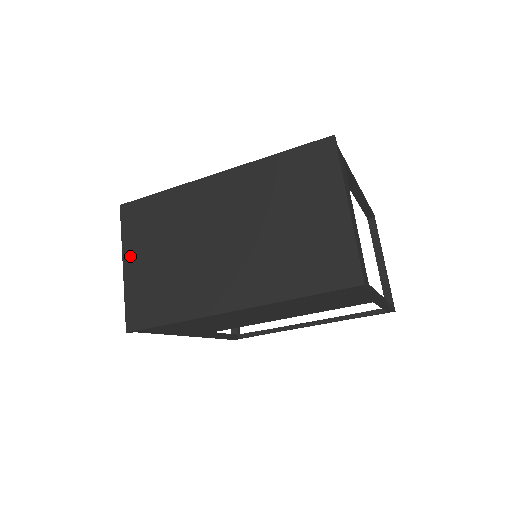
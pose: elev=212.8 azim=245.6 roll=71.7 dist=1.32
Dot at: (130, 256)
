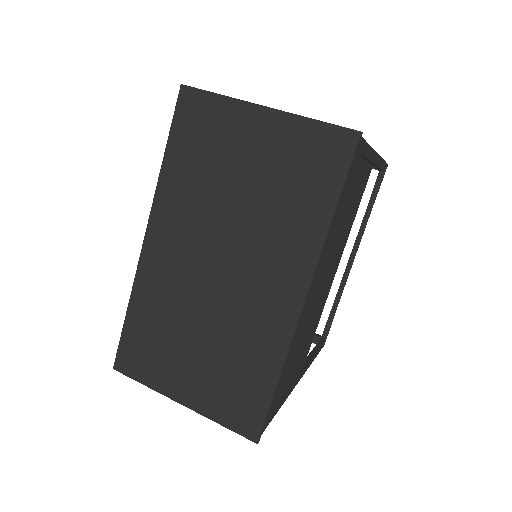
Dot at: (174, 389)
